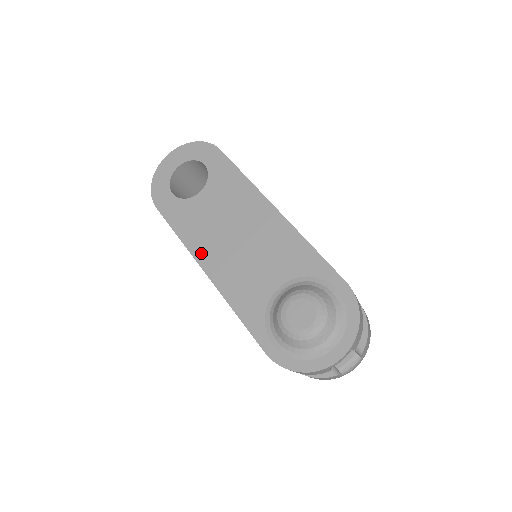
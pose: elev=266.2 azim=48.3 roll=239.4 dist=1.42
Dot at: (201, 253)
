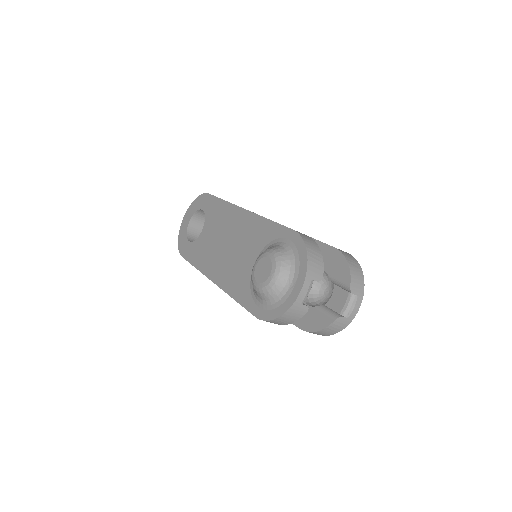
Dot at: (209, 270)
